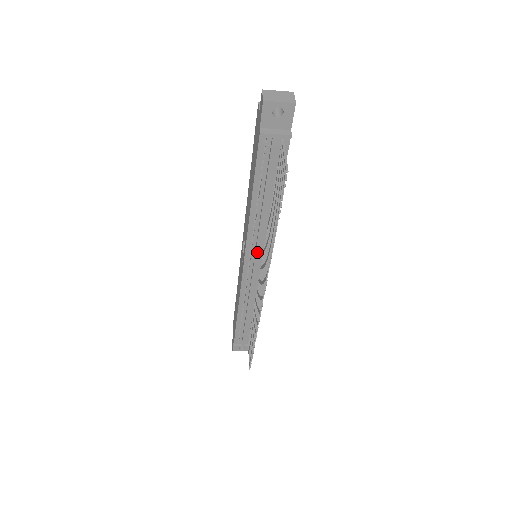
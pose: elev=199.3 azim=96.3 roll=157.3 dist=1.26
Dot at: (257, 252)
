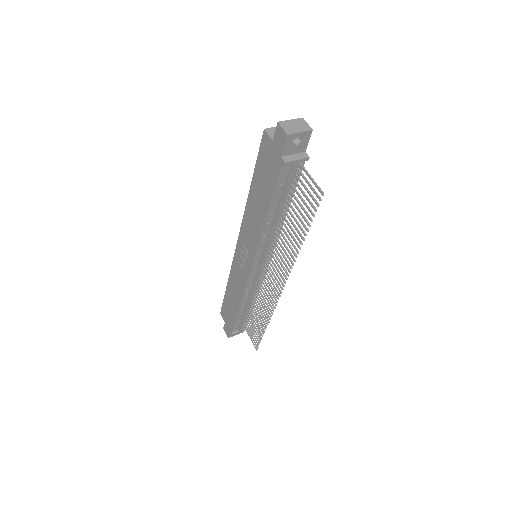
Dot at: (265, 255)
